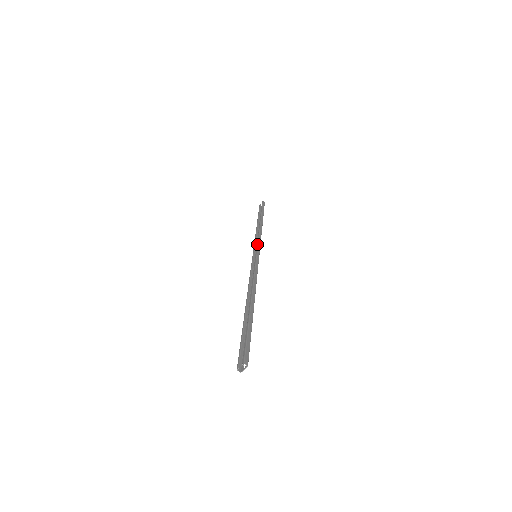
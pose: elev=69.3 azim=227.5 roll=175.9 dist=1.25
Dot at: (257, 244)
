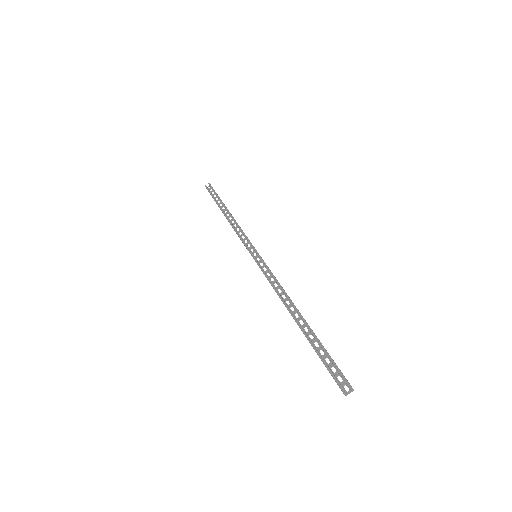
Dot at: (250, 242)
